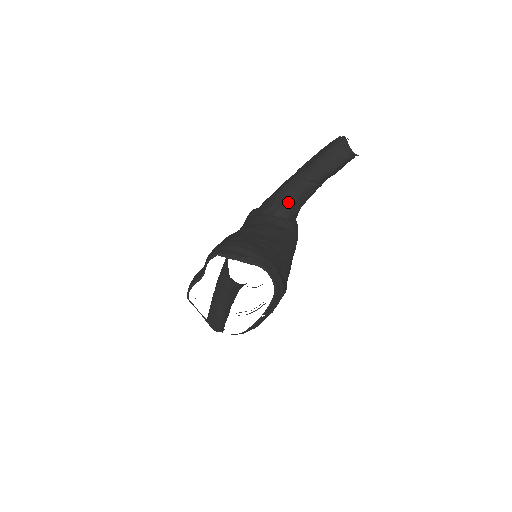
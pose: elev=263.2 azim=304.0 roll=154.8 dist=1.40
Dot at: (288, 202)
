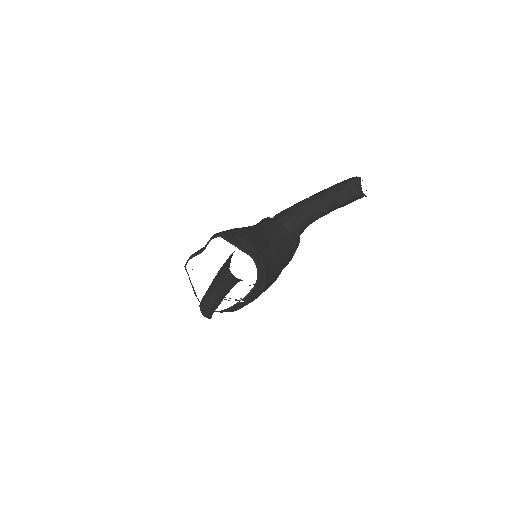
Dot at: (297, 218)
